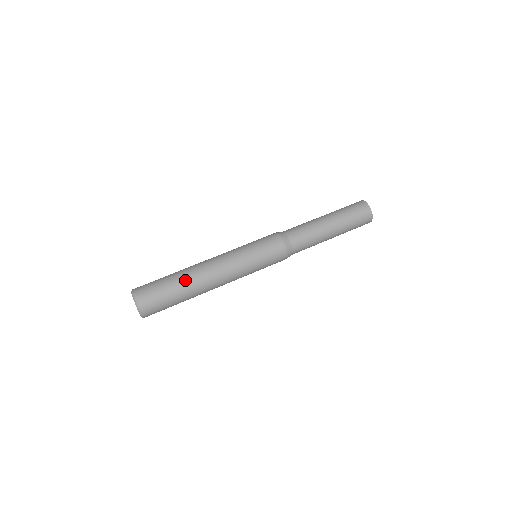
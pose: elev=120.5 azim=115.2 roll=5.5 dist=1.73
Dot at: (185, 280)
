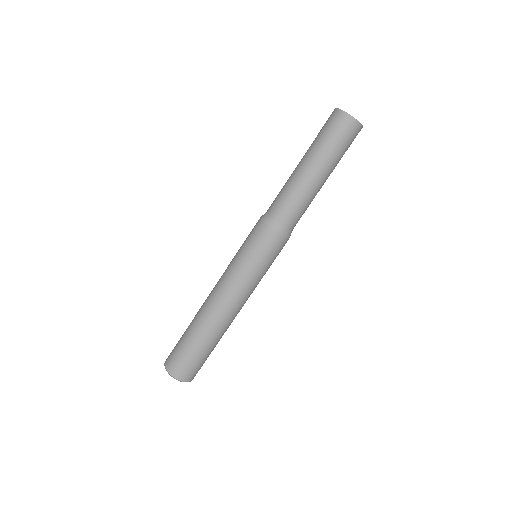
Dot at: (217, 339)
